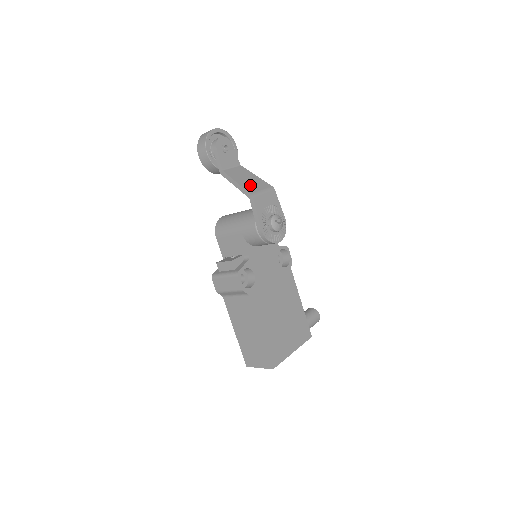
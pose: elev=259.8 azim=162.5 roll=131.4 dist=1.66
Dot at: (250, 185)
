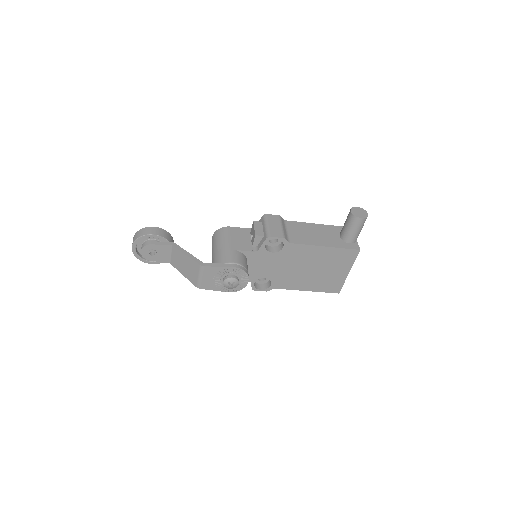
Dot at: (190, 274)
